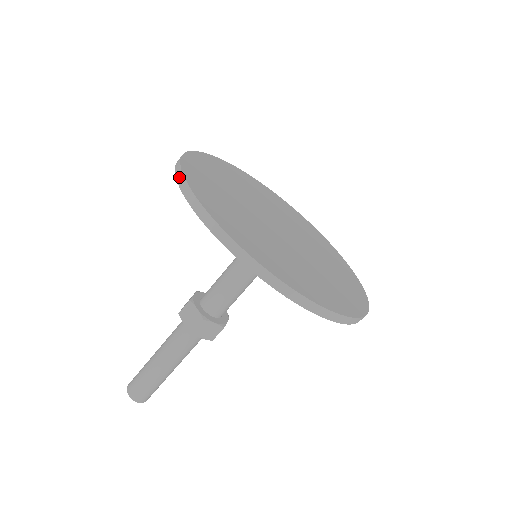
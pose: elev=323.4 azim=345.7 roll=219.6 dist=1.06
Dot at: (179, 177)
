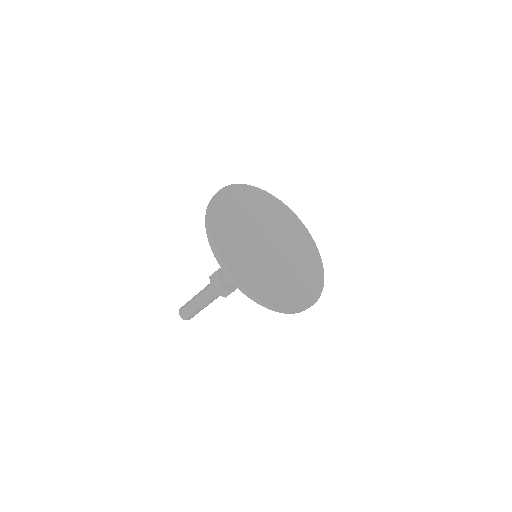
Dot at: (231, 278)
